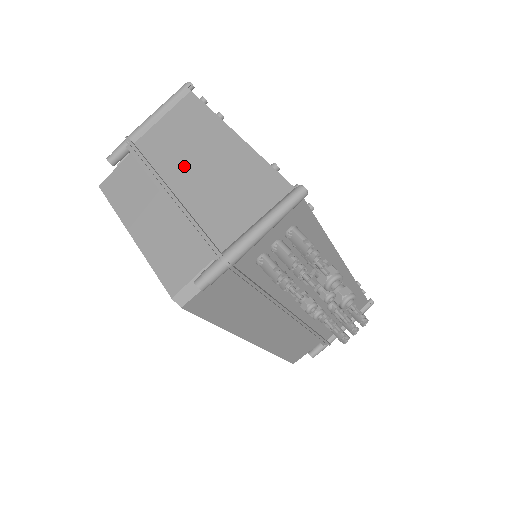
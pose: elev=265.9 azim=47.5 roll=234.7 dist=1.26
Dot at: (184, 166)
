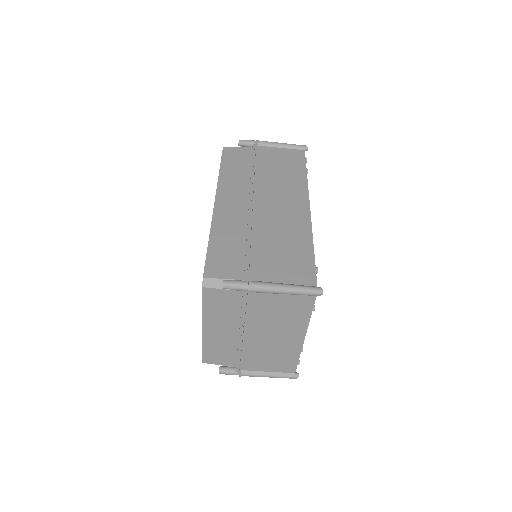
Dot at: (264, 330)
